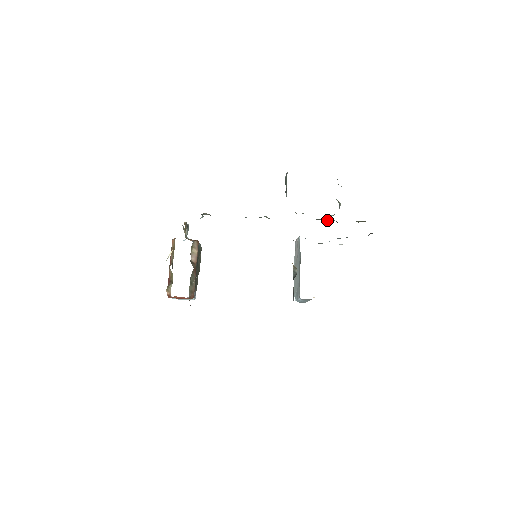
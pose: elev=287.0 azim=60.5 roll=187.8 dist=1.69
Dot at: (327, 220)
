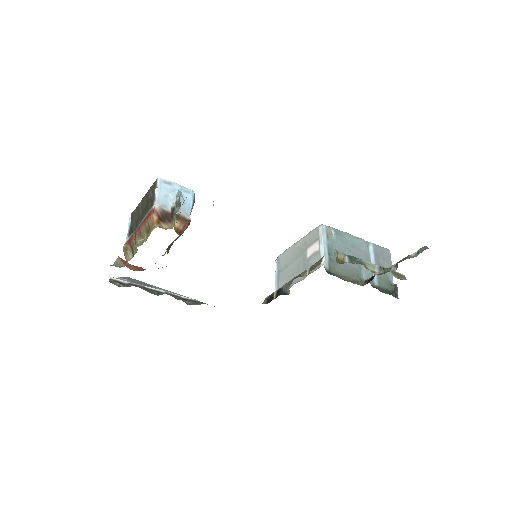
Dot at: occluded
